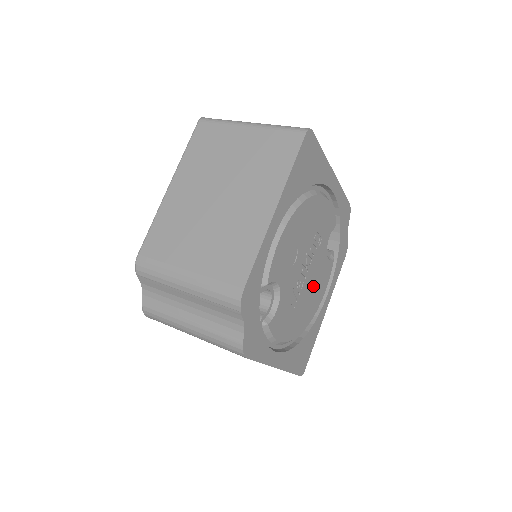
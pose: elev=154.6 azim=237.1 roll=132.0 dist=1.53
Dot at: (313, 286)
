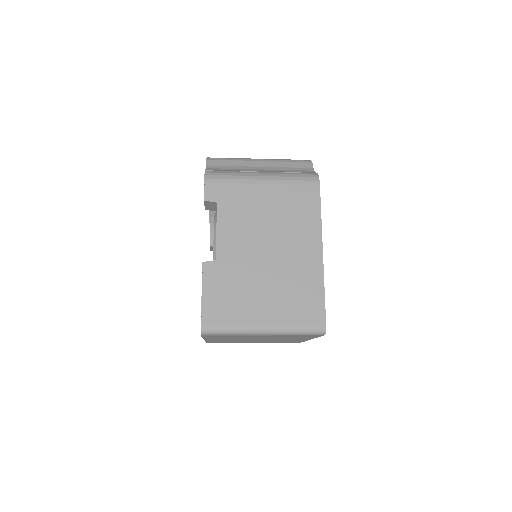
Dot at: occluded
